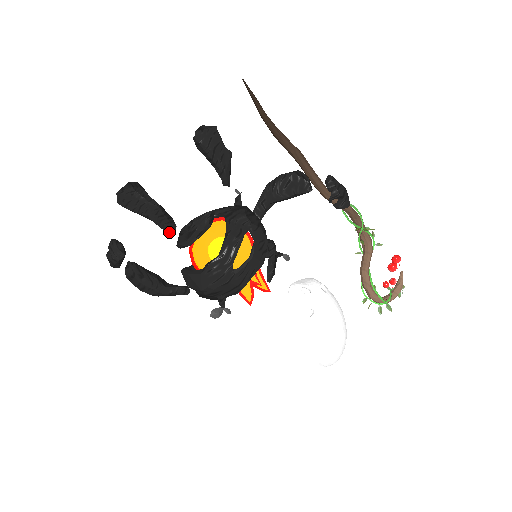
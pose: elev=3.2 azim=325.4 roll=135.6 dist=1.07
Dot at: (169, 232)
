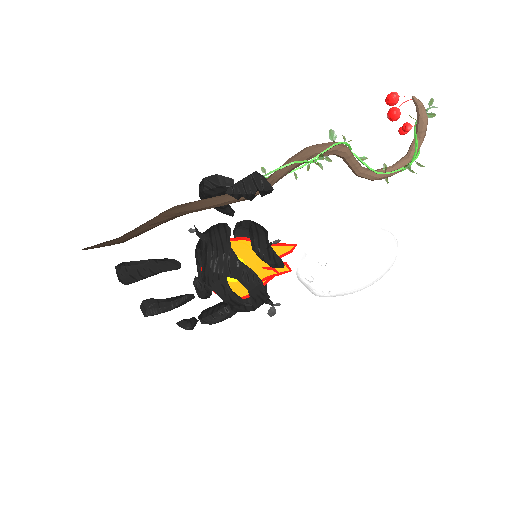
Dot at: occluded
